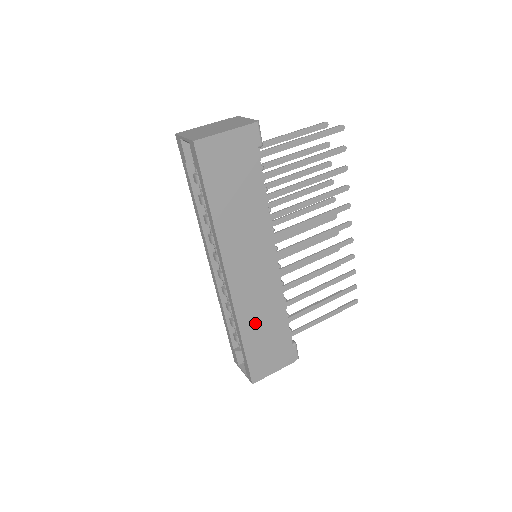
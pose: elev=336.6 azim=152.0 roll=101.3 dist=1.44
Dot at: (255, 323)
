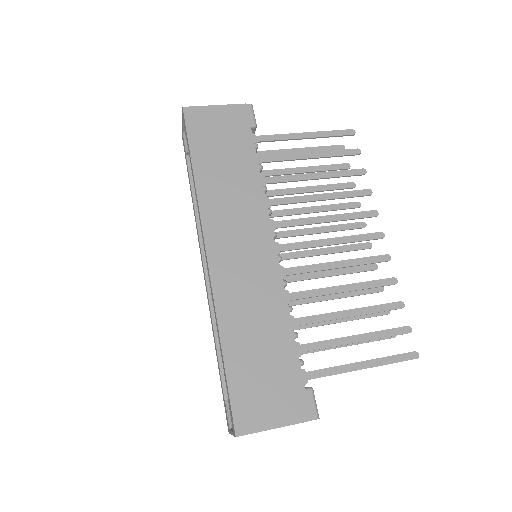
Dot at: (243, 326)
